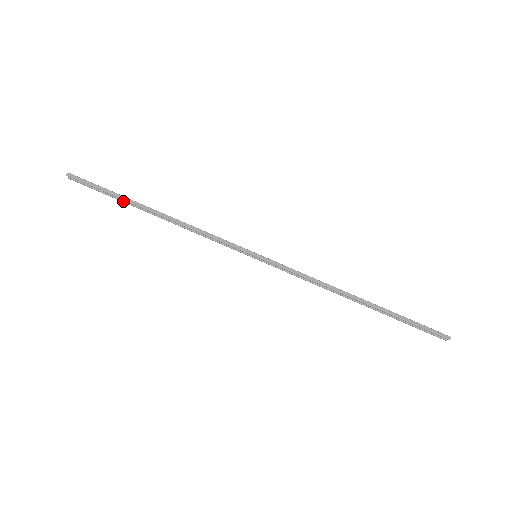
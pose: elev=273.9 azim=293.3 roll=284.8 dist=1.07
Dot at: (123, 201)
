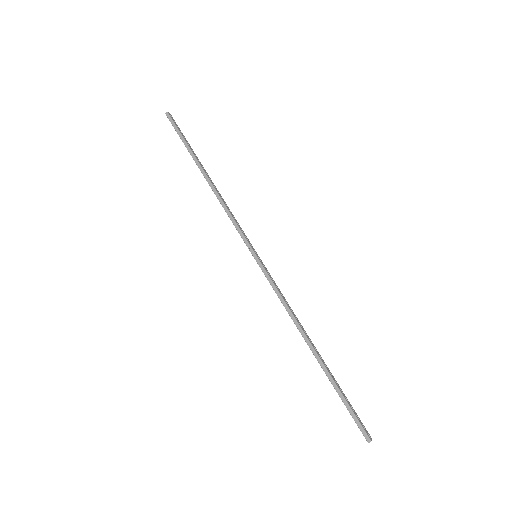
Dot at: (192, 154)
